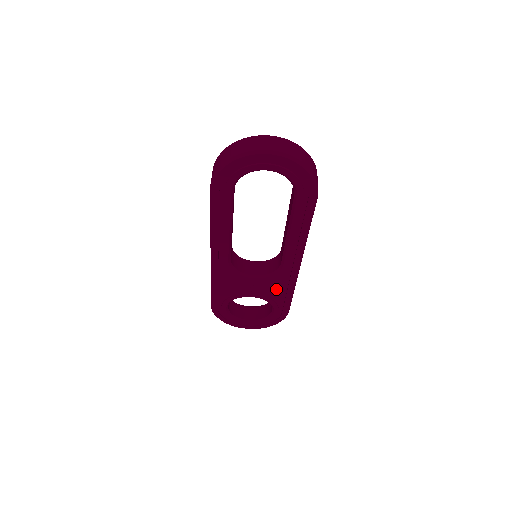
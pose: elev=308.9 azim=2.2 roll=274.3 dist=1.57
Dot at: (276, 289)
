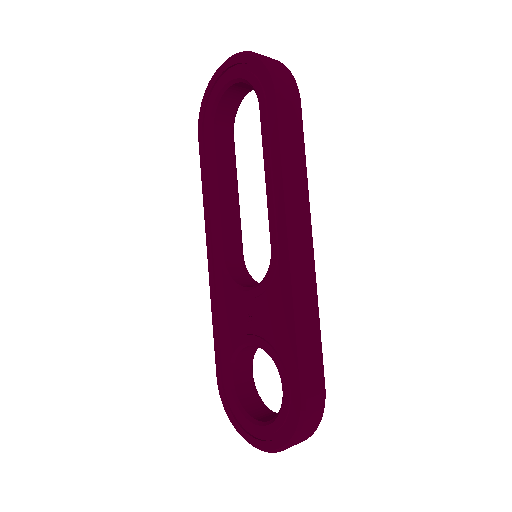
Dot at: (276, 320)
